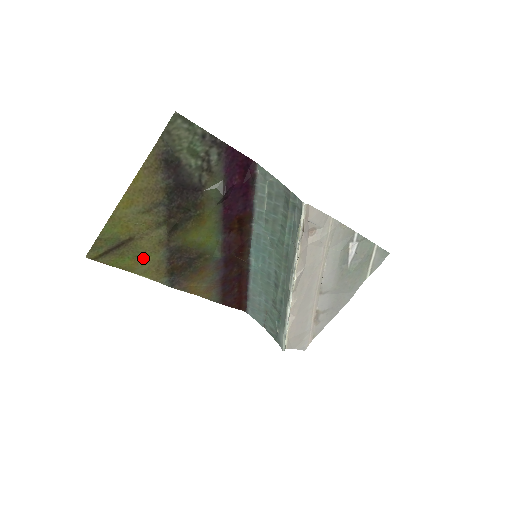
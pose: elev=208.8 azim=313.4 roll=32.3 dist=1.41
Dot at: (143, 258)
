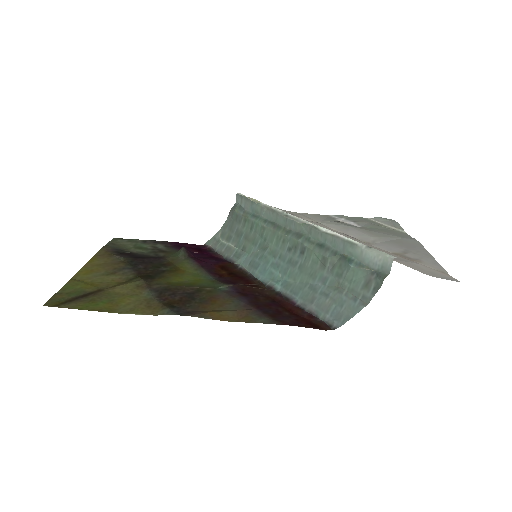
Dot at: (123, 301)
